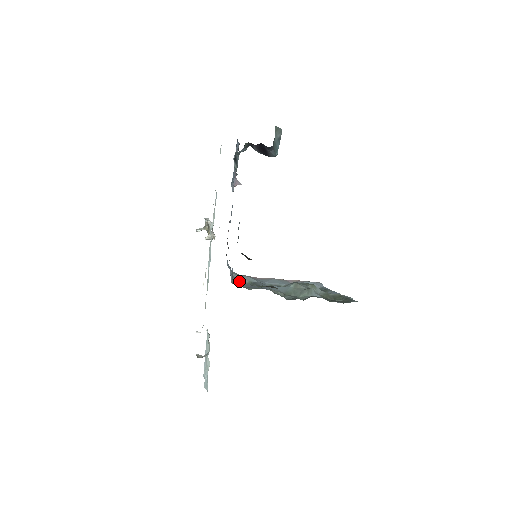
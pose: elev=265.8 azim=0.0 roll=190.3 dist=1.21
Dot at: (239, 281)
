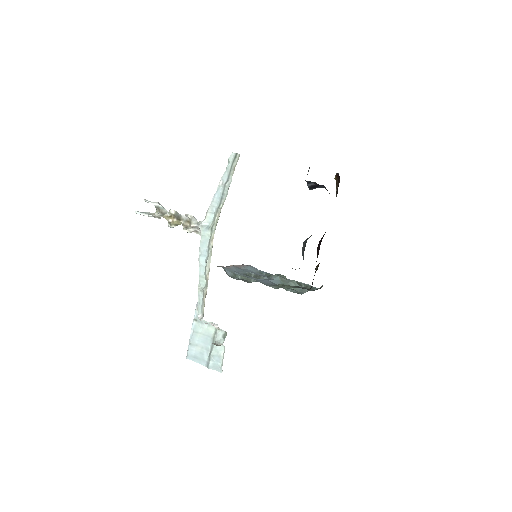
Dot at: (228, 274)
